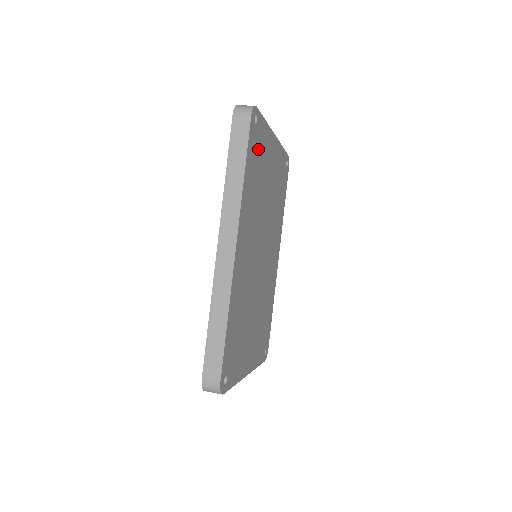
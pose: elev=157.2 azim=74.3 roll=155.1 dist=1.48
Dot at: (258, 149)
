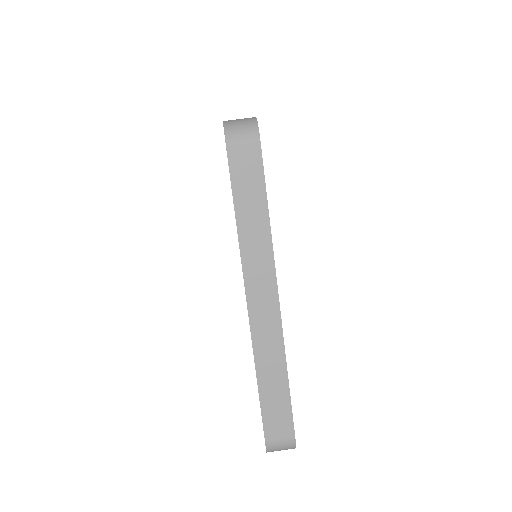
Dot at: occluded
